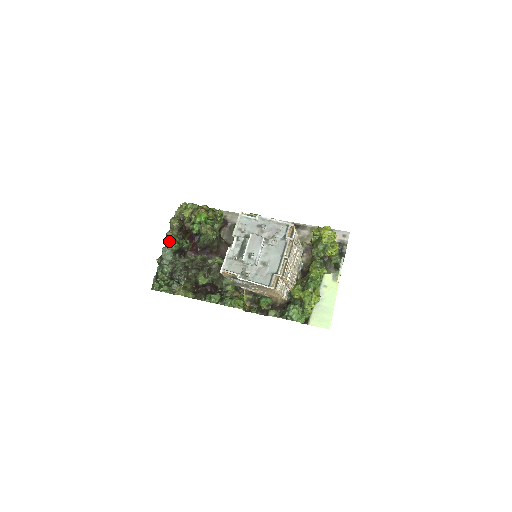
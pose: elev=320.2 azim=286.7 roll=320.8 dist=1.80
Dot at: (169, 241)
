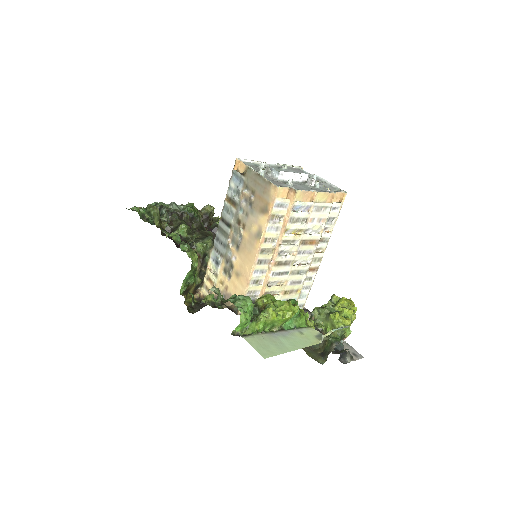
Dot at: (190, 204)
